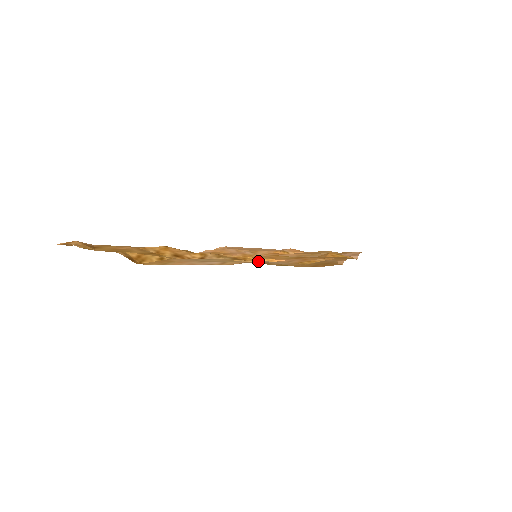
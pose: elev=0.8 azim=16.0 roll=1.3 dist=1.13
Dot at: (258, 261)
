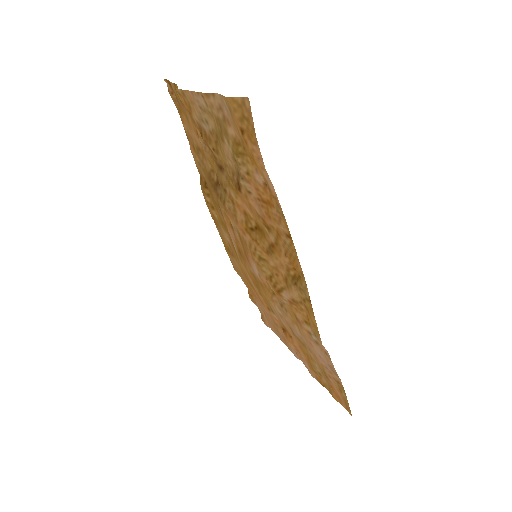
Dot at: (218, 96)
